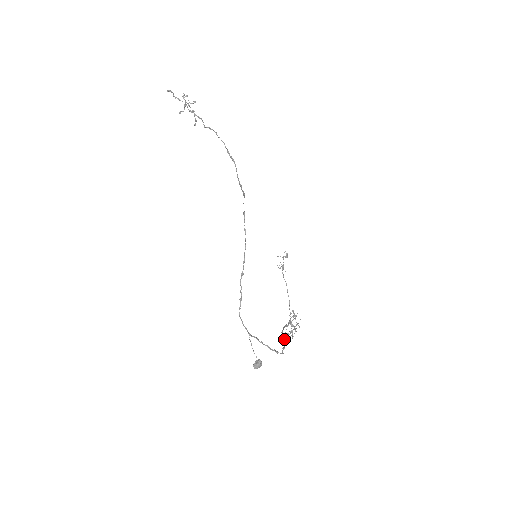
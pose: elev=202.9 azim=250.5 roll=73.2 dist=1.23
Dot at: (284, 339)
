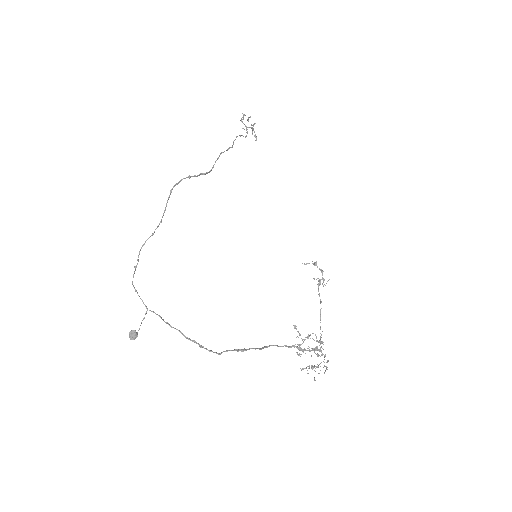
Dot at: occluded
